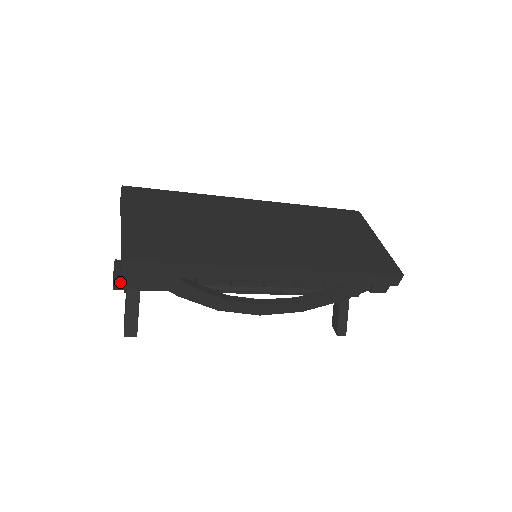
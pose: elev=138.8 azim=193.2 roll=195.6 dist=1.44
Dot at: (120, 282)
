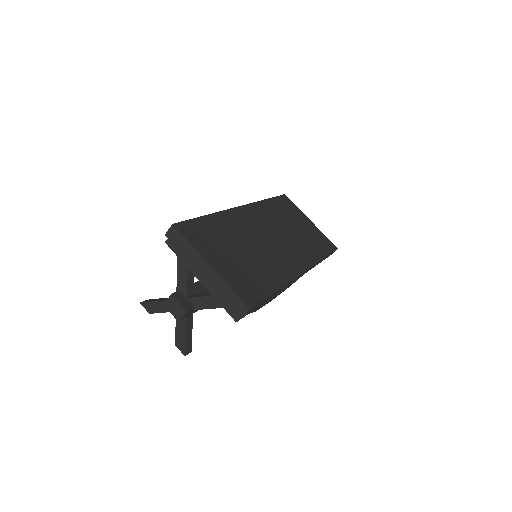
Dot at: (186, 314)
